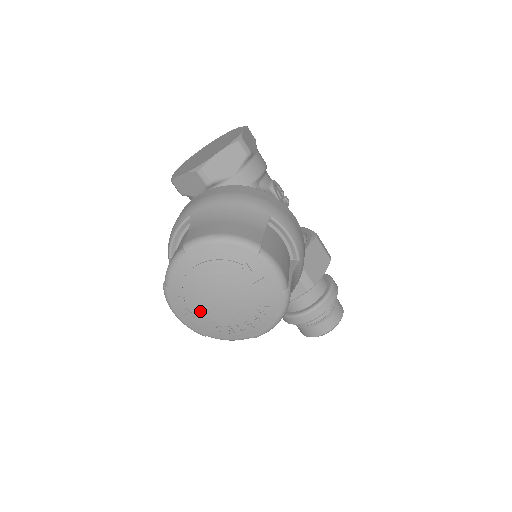
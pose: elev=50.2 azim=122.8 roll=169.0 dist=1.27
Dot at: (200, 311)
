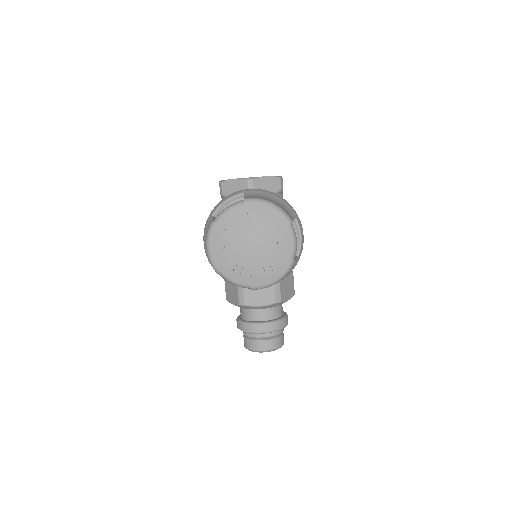
Dot at: (230, 248)
